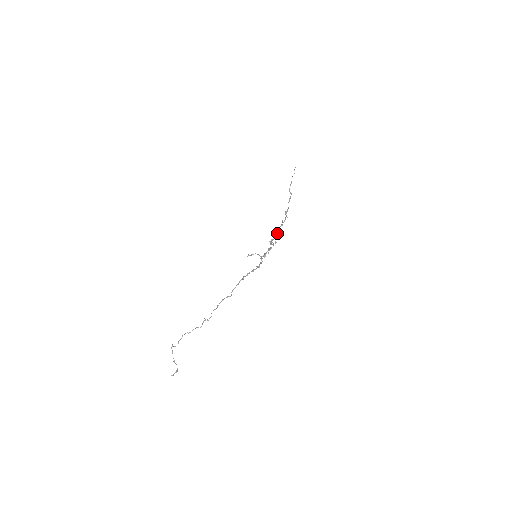
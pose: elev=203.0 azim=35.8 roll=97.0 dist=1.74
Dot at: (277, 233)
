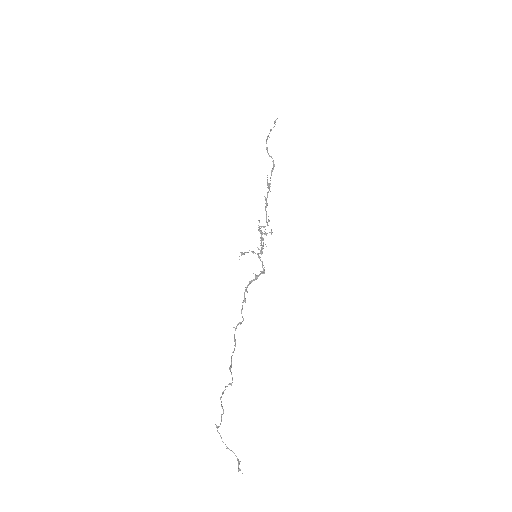
Dot at: occluded
